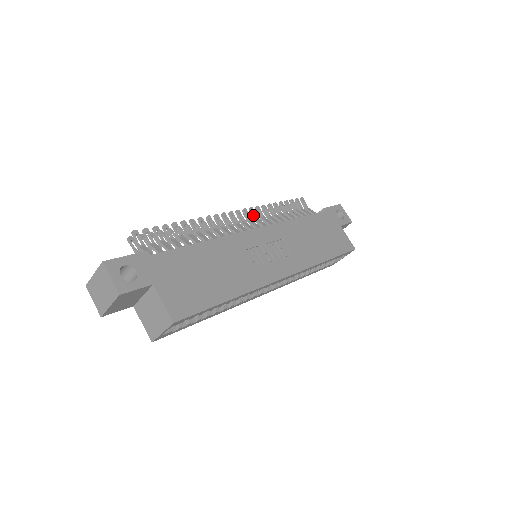
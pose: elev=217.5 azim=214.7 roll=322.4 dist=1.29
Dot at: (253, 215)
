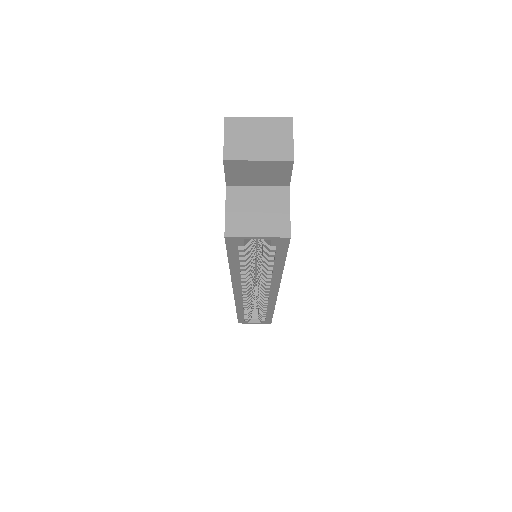
Dot at: occluded
